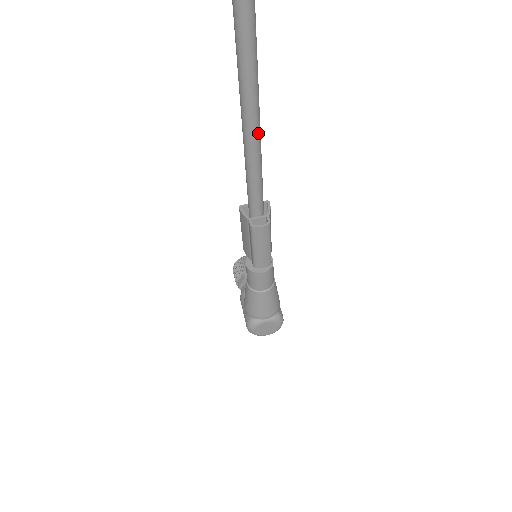
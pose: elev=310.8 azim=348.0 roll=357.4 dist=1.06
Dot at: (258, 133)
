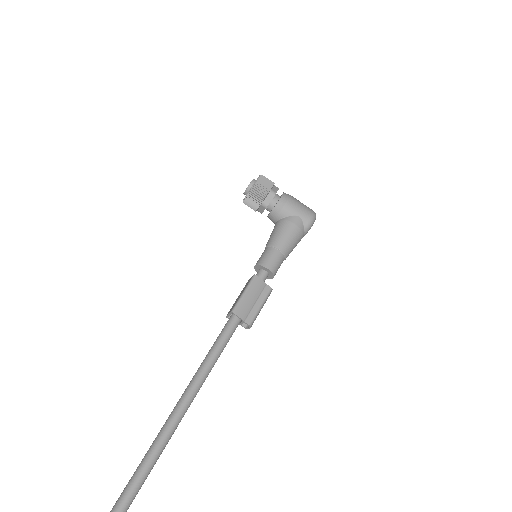
Dot at: (203, 382)
